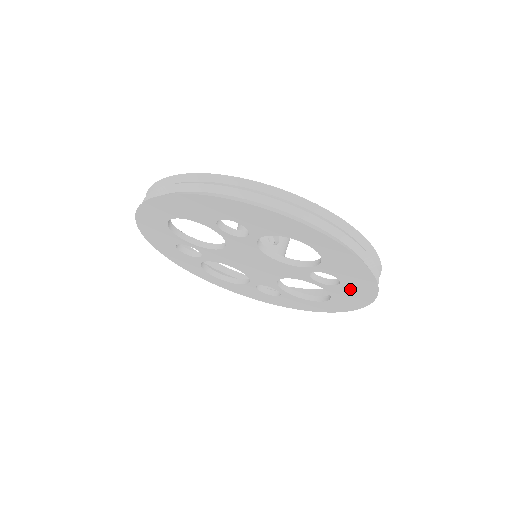
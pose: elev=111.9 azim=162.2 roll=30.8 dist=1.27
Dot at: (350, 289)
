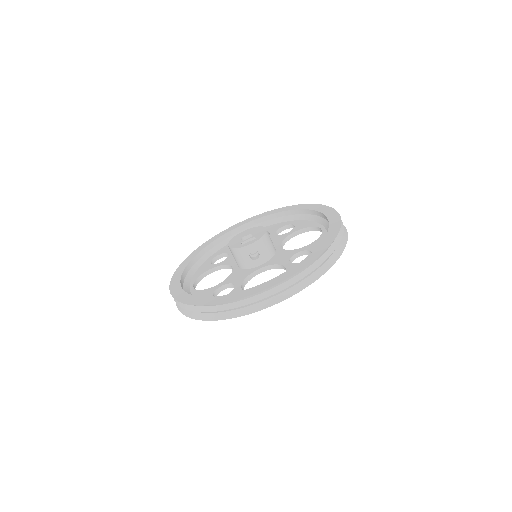
Dot at: occluded
